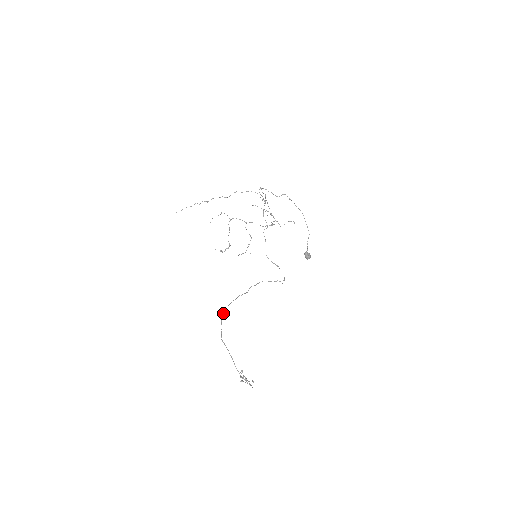
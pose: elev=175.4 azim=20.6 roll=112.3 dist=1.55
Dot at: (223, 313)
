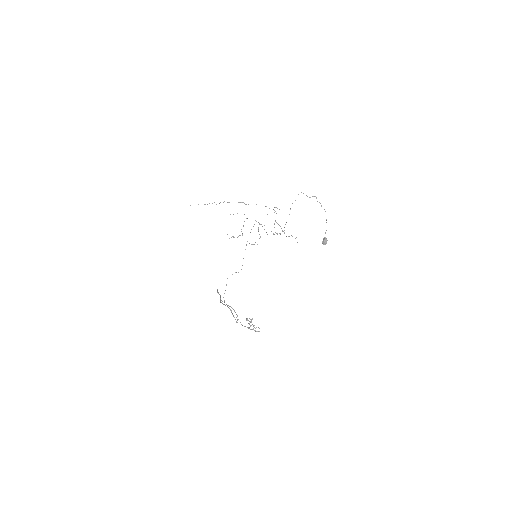
Dot at: (217, 289)
